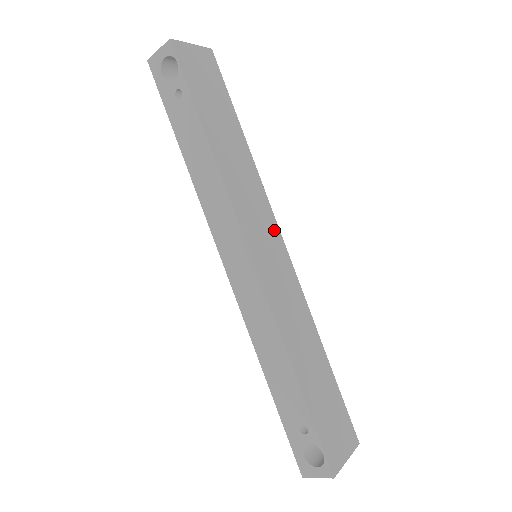
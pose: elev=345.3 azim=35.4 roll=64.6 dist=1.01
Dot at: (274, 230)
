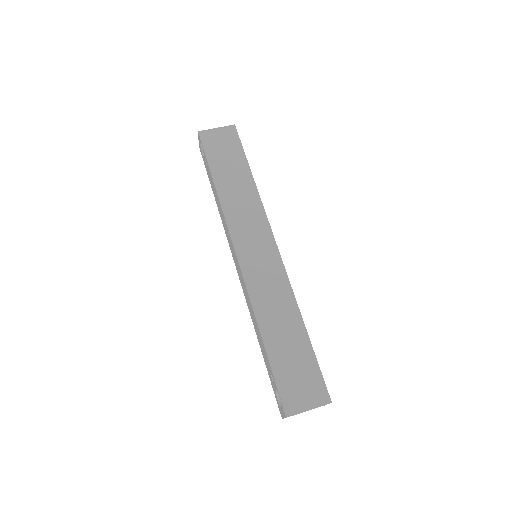
Dot at: (267, 236)
